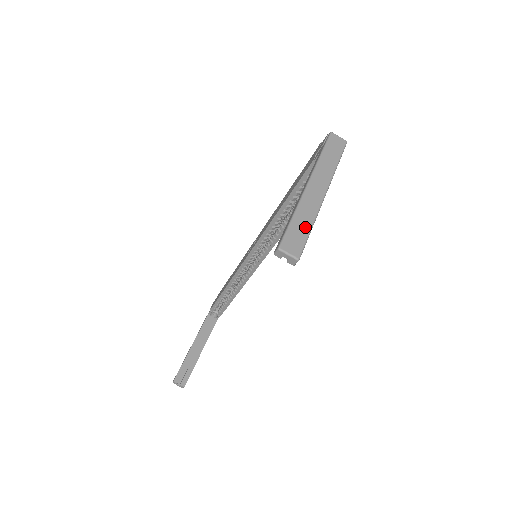
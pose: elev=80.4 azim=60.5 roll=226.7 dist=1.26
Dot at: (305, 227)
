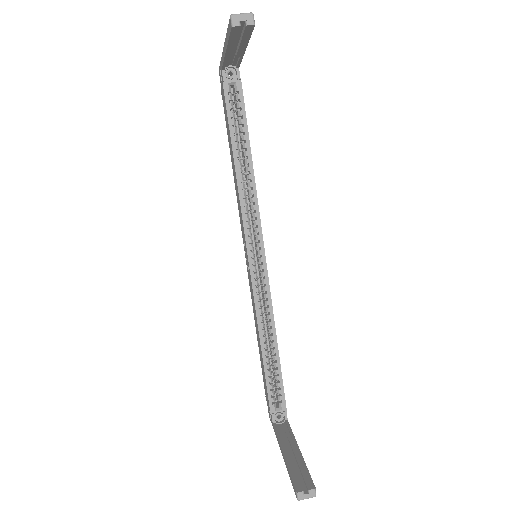
Dot at: occluded
